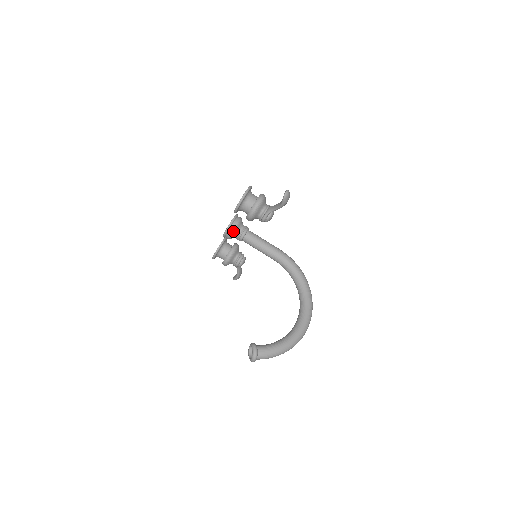
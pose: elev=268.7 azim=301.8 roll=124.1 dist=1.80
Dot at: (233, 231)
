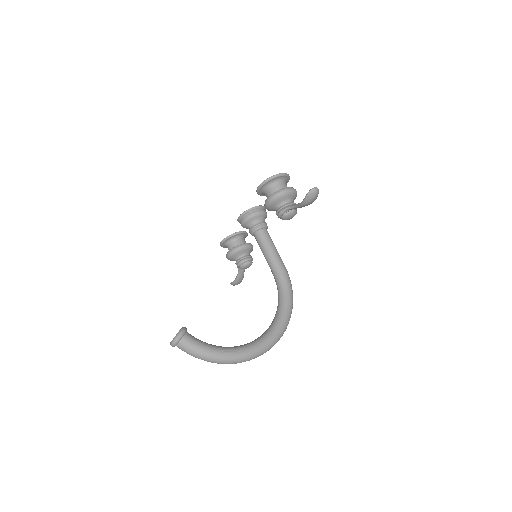
Dot at: (249, 218)
